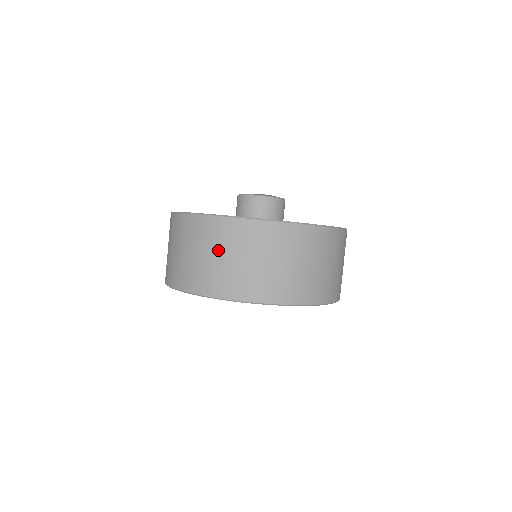
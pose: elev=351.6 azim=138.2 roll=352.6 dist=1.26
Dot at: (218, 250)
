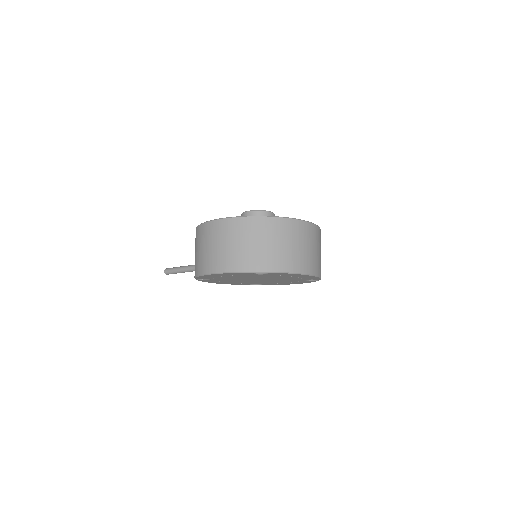
Dot at: (292, 241)
